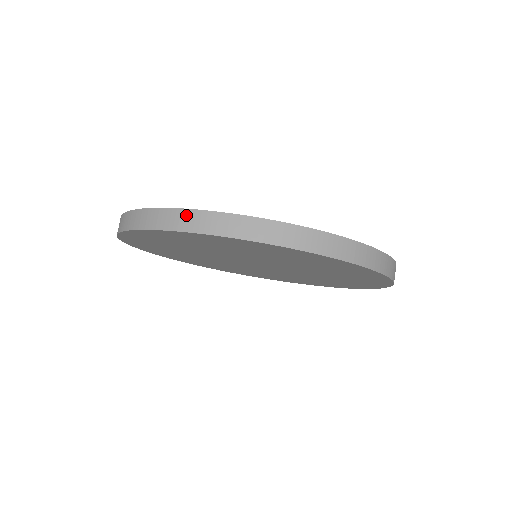
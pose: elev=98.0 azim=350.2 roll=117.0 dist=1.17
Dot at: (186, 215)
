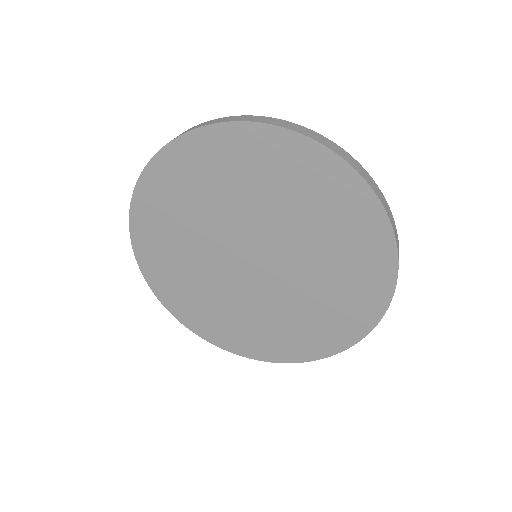
Dot at: (347, 154)
